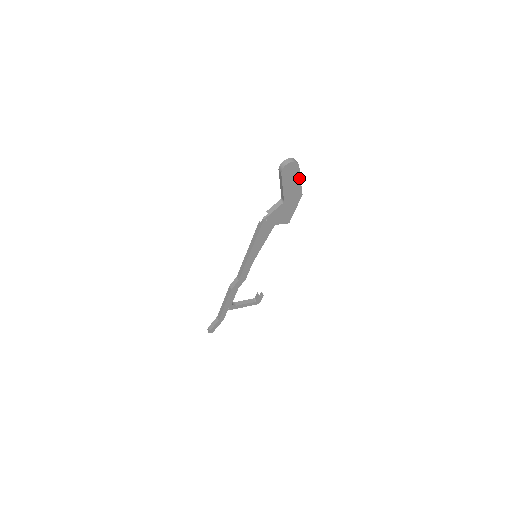
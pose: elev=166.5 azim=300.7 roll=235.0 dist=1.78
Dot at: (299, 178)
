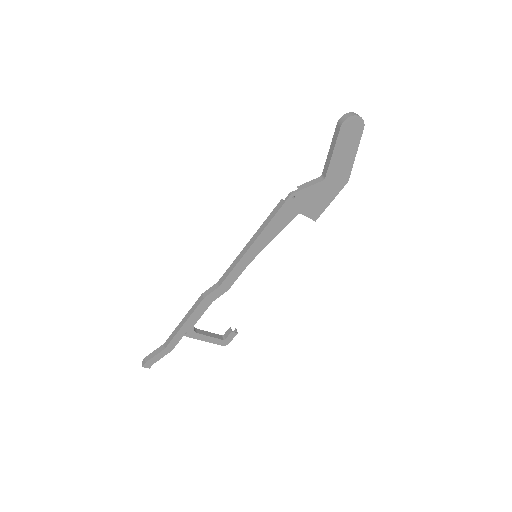
Dot at: (355, 150)
